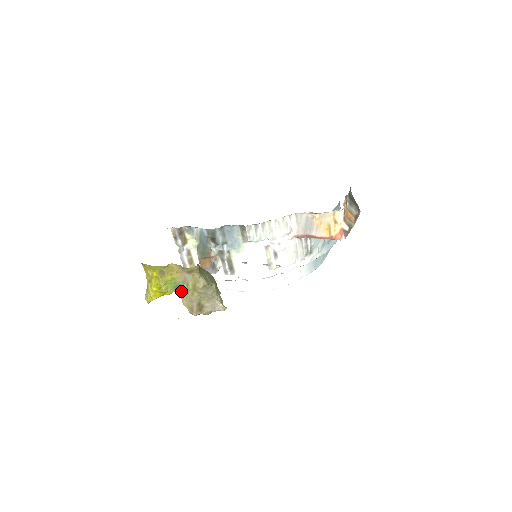
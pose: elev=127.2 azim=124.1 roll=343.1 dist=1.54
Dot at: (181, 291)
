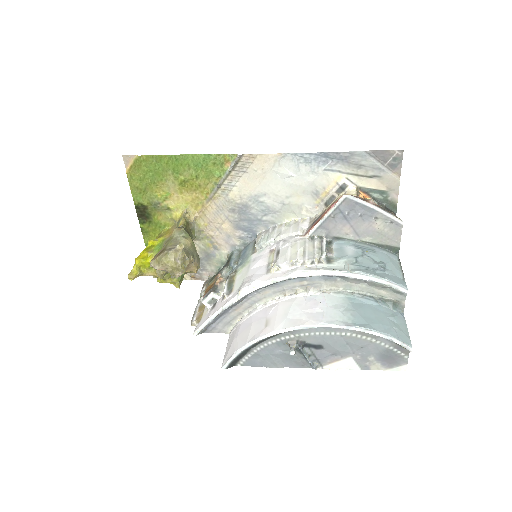
Dot at: occluded
